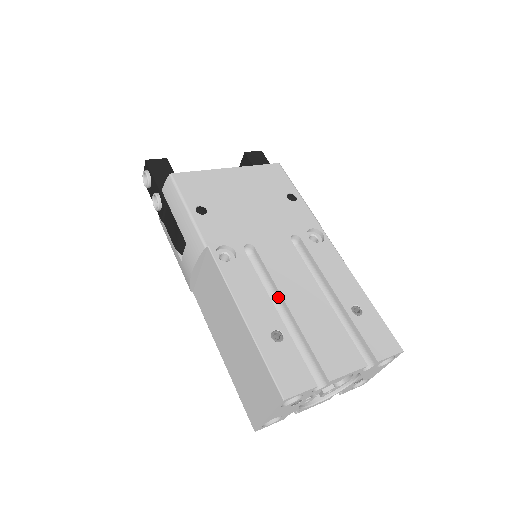
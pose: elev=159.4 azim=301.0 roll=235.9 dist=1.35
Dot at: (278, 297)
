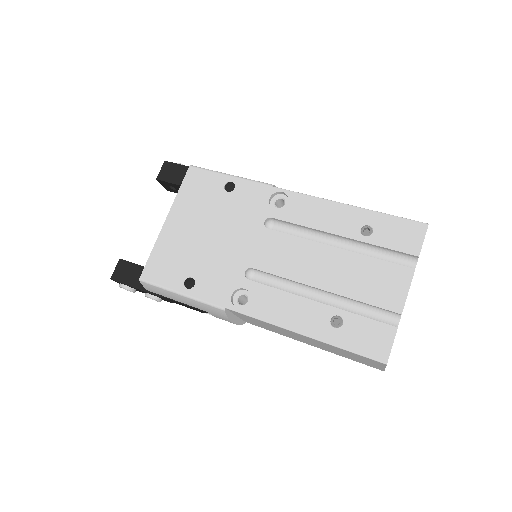
Dot at: (306, 285)
